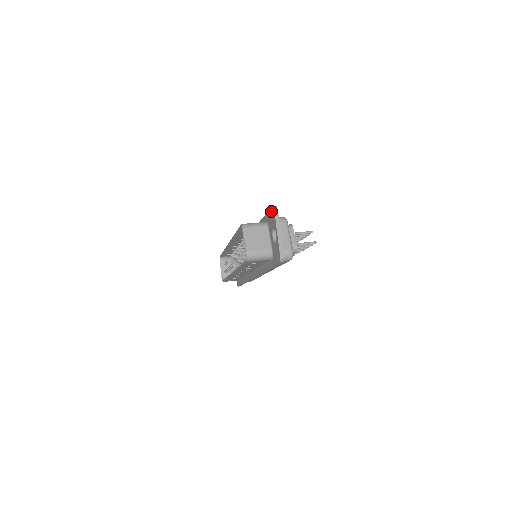
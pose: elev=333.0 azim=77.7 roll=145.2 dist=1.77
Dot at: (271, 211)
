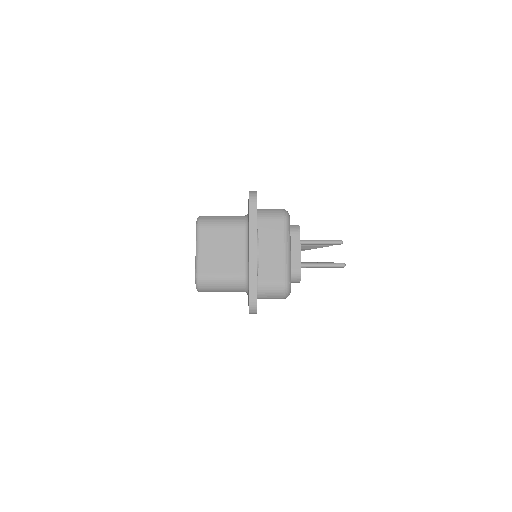
Dot at: occluded
